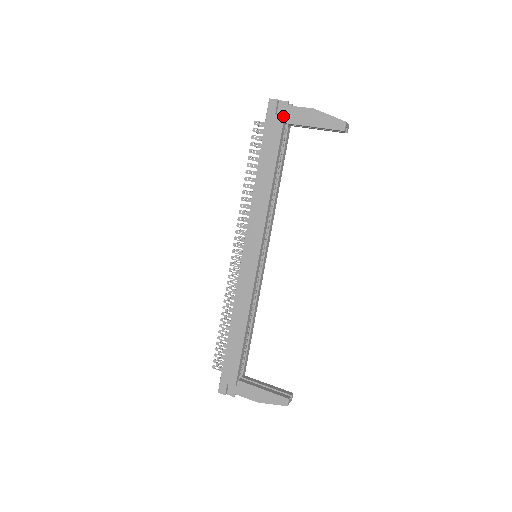
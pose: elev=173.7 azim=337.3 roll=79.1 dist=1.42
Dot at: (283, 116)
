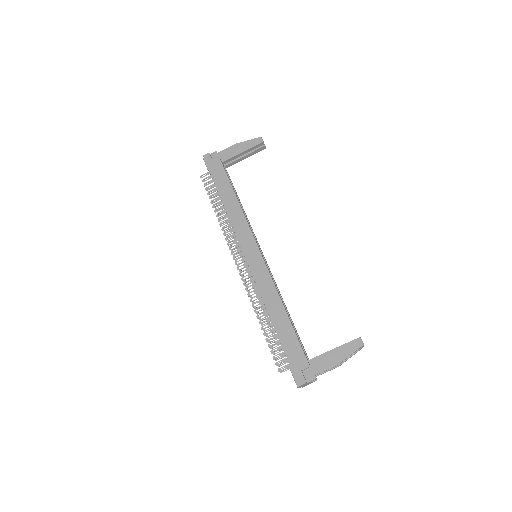
Dot at: (218, 158)
